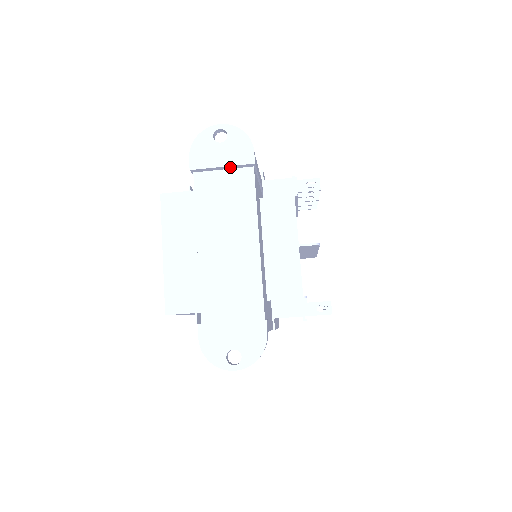
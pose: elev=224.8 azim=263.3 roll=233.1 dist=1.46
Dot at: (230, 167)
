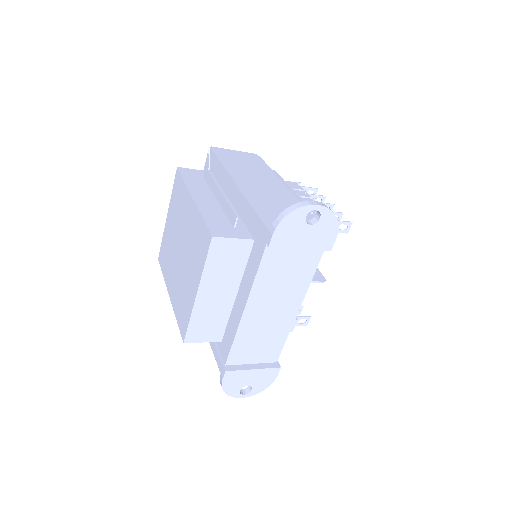
Dot at: (306, 247)
